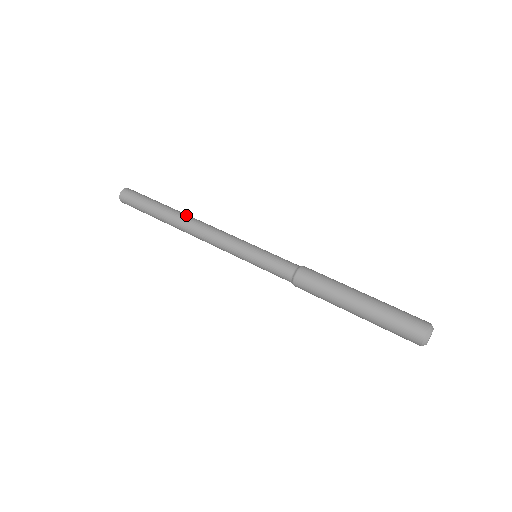
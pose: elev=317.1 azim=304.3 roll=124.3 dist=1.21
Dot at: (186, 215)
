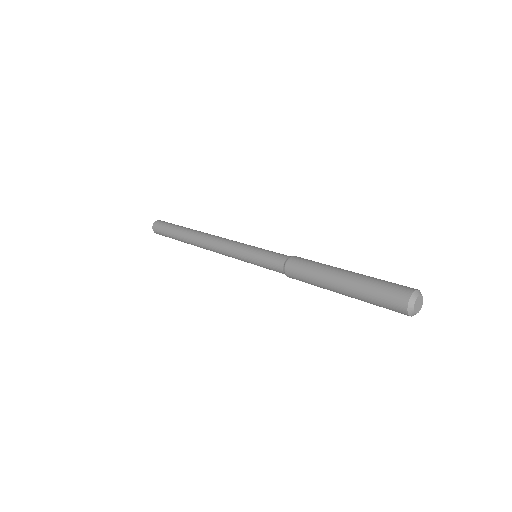
Dot at: (201, 232)
